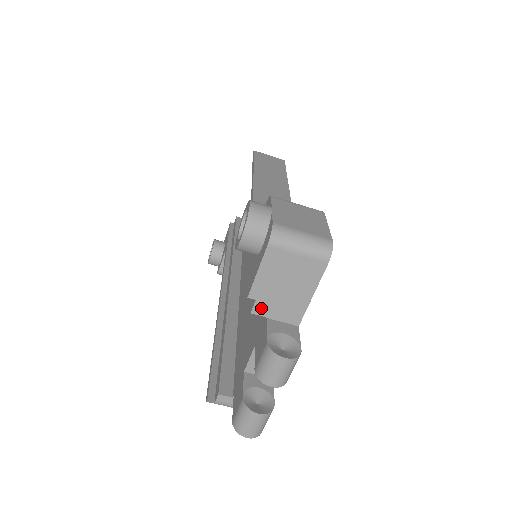
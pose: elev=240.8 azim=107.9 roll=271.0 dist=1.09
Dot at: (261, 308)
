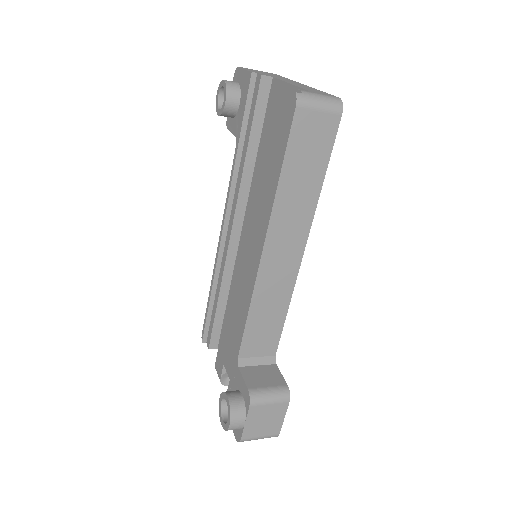
Dot at: occluded
